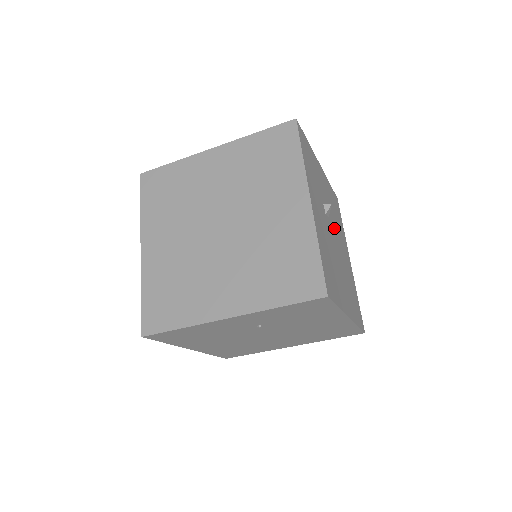
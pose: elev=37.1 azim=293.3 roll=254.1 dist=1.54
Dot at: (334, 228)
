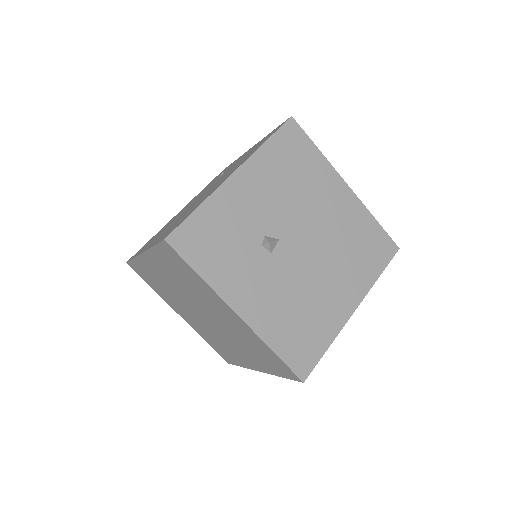
Dot at: (295, 224)
